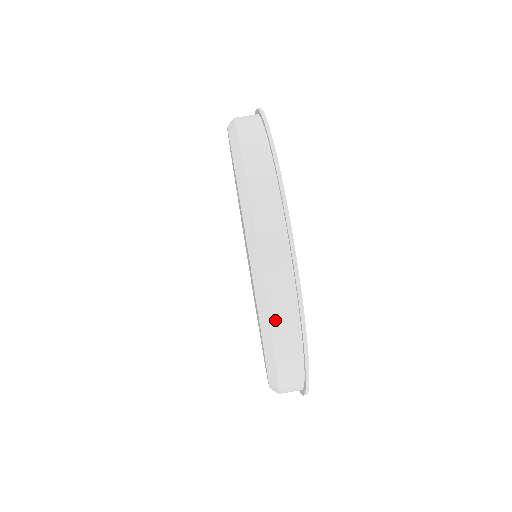
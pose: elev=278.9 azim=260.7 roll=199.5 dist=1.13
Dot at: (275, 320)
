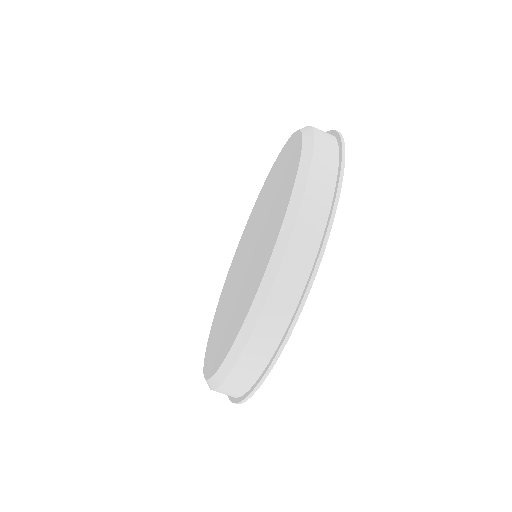
Dot at: (222, 389)
